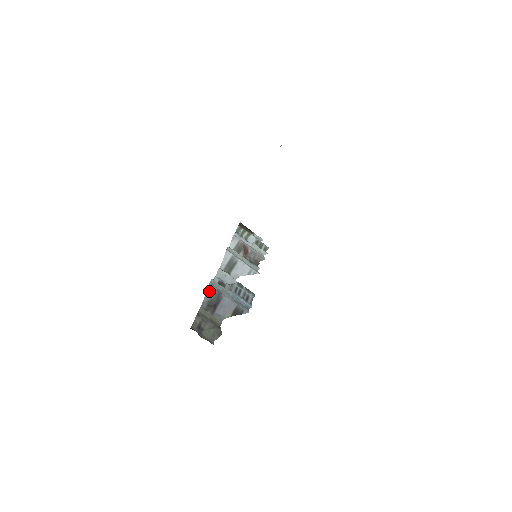
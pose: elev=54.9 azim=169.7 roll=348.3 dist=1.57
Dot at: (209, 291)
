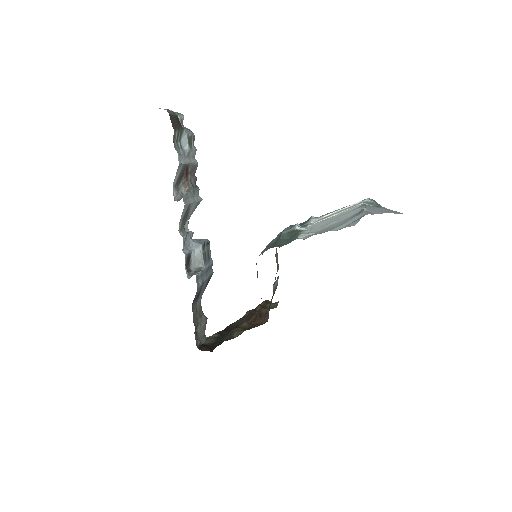
Dot at: occluded
